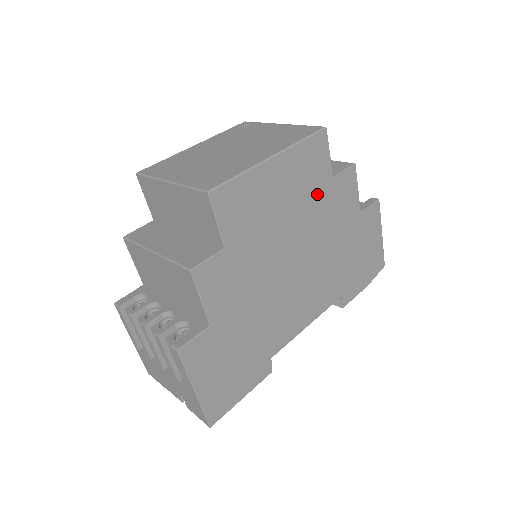
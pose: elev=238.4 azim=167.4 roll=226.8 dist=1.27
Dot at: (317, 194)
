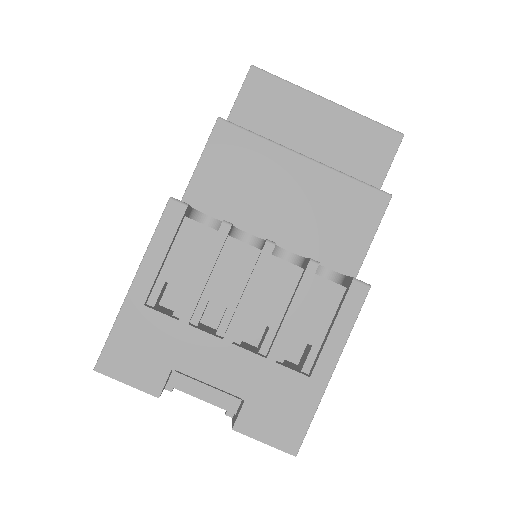
Dot at: occluded
